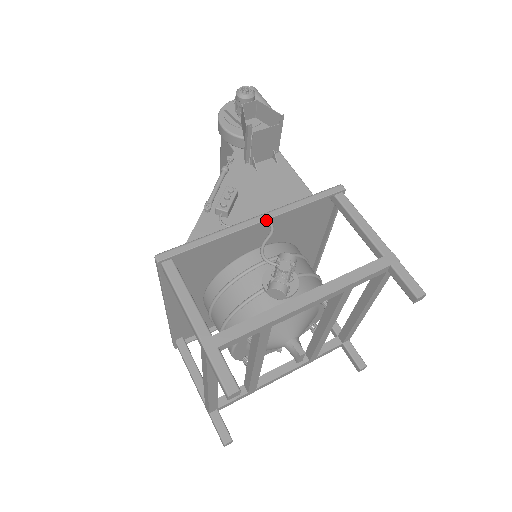
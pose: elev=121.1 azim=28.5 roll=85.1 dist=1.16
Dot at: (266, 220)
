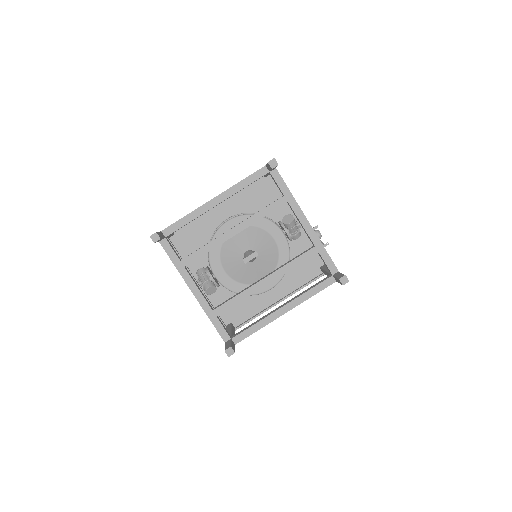
Dot at: occluded
